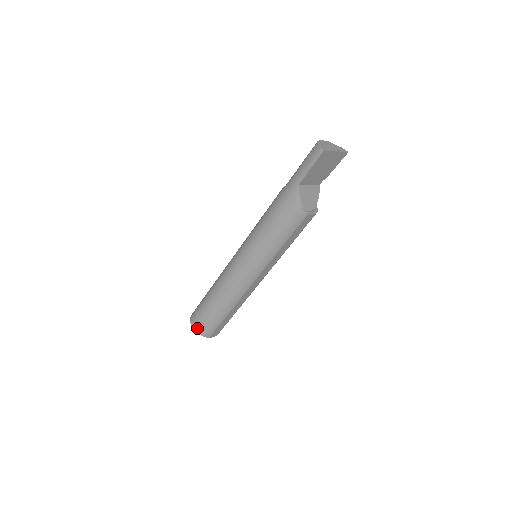
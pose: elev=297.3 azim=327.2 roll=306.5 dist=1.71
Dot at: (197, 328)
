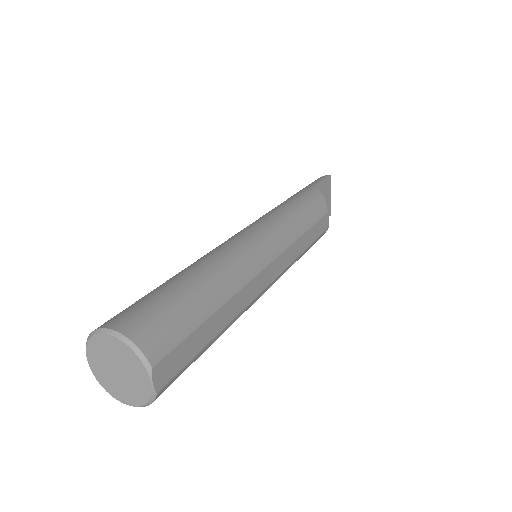
Dot at: (131, 325)
